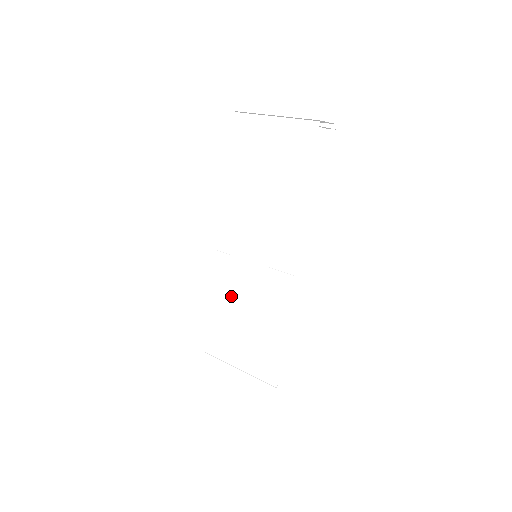
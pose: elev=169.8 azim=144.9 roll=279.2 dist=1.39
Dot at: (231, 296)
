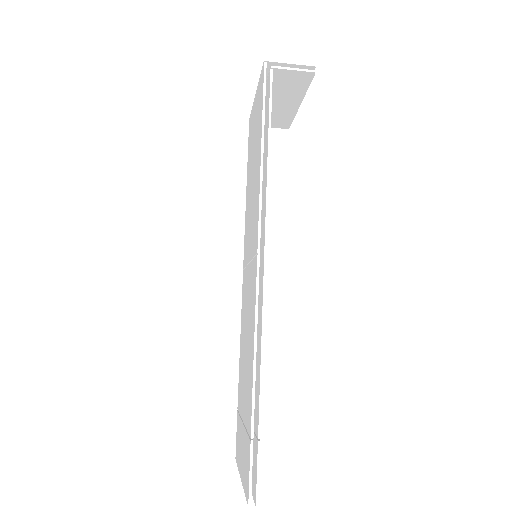
Dot at: (244, 318)
